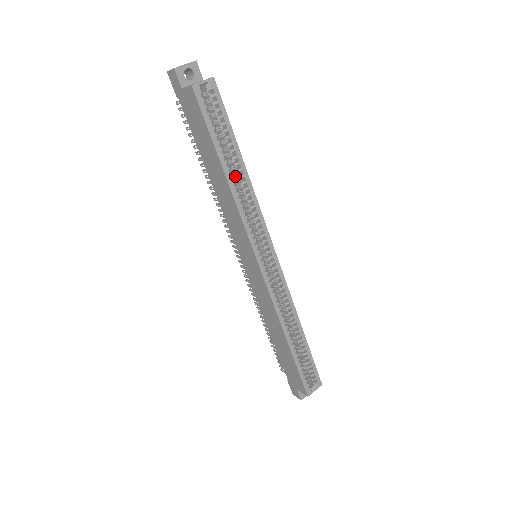
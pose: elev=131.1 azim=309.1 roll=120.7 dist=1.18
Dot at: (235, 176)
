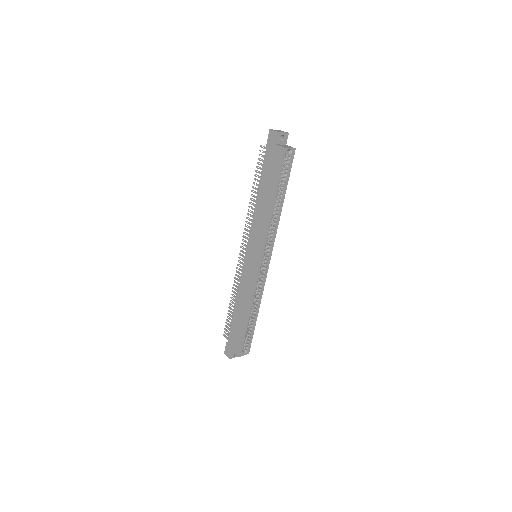
Dot at: (274, 205)
